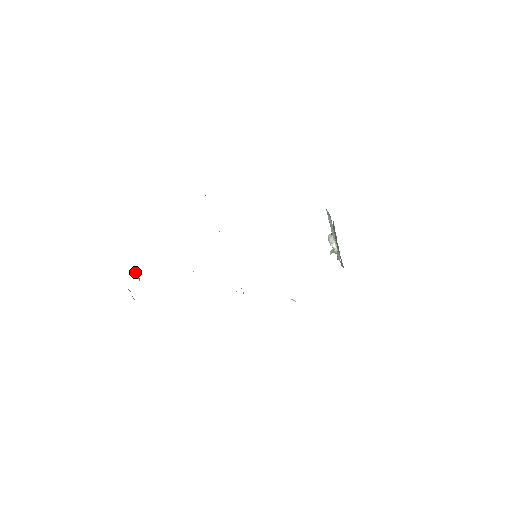
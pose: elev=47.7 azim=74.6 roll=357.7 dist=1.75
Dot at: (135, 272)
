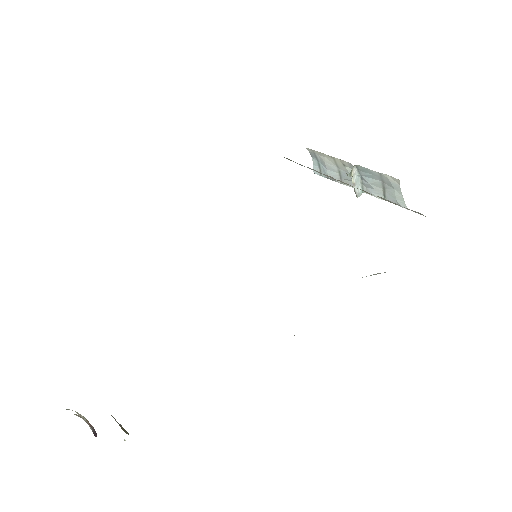
Dot at: (117, 422)
